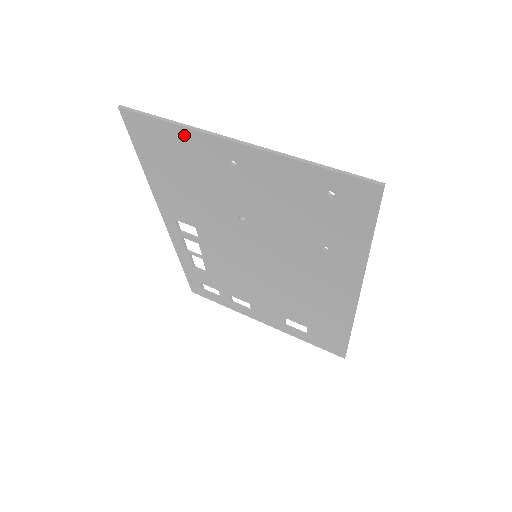
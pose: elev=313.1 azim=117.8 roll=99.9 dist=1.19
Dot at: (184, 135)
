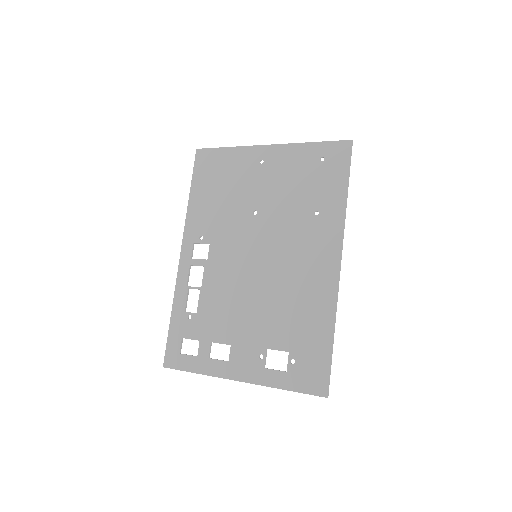
Dot at: (235, 153)
